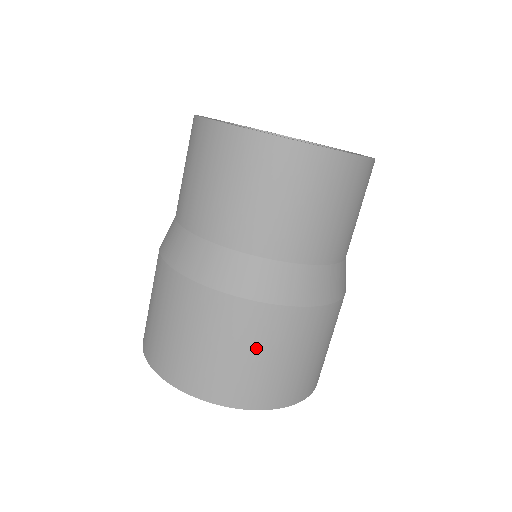
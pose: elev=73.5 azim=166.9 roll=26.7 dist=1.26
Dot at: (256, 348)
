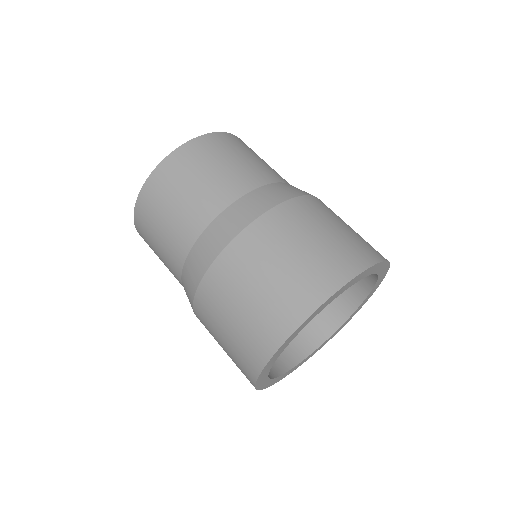
Dot at: (302, 236)
